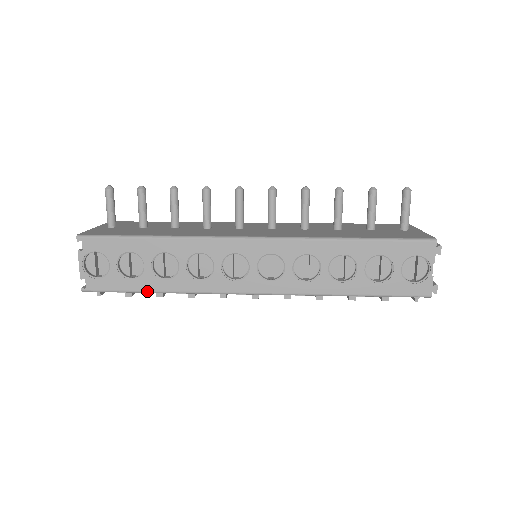
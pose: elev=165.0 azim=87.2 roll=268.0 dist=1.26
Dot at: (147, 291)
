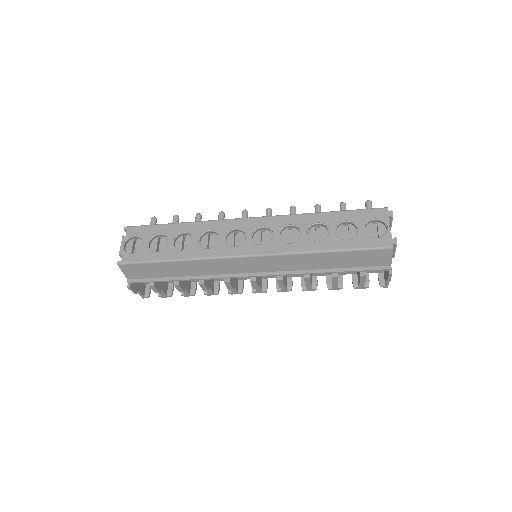
Dot at: (166, 260)
